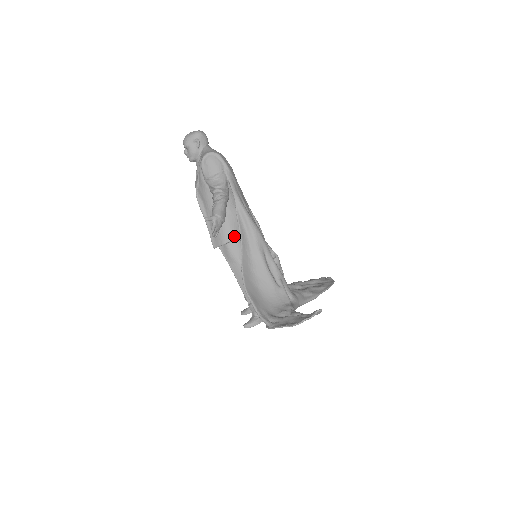
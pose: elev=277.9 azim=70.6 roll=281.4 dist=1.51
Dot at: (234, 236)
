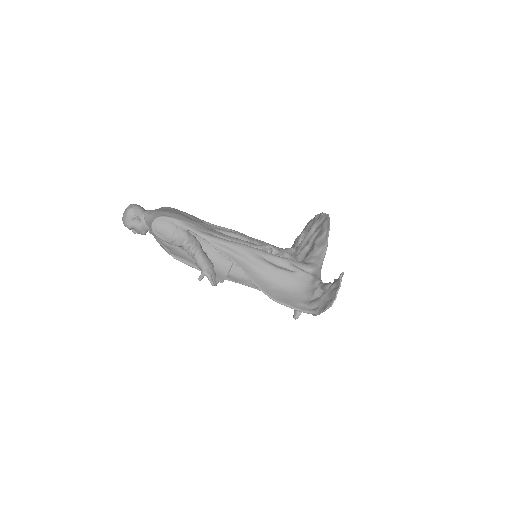
Dot at: (229, 264)
